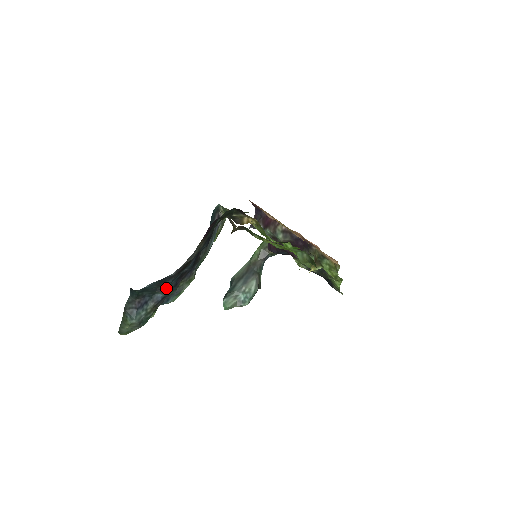
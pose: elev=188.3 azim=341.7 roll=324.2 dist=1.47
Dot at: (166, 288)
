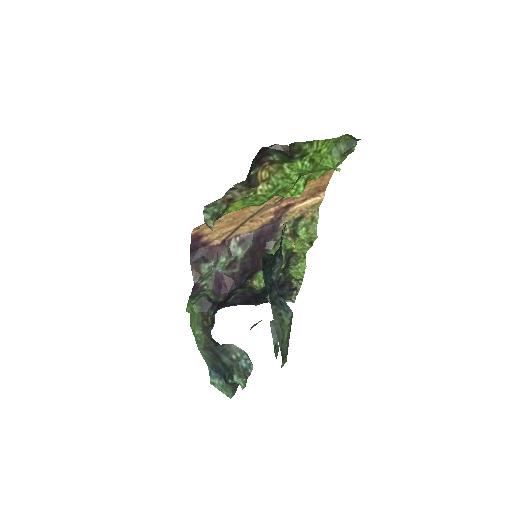
Dot at: (281, 252)
